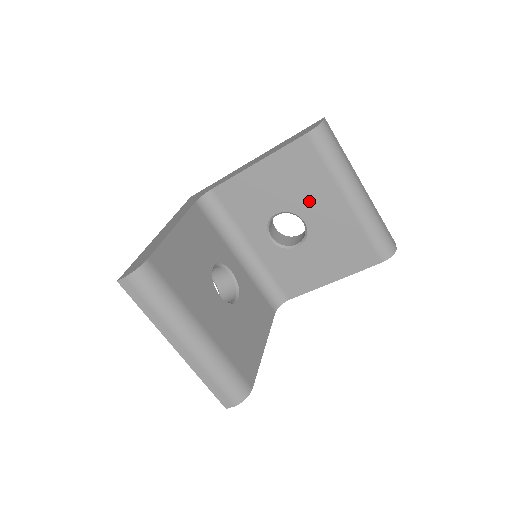
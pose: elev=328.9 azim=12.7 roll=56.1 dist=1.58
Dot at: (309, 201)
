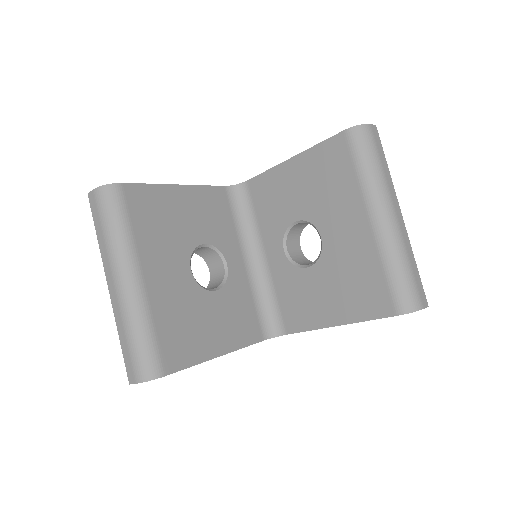
Dot at: (331, 212)
